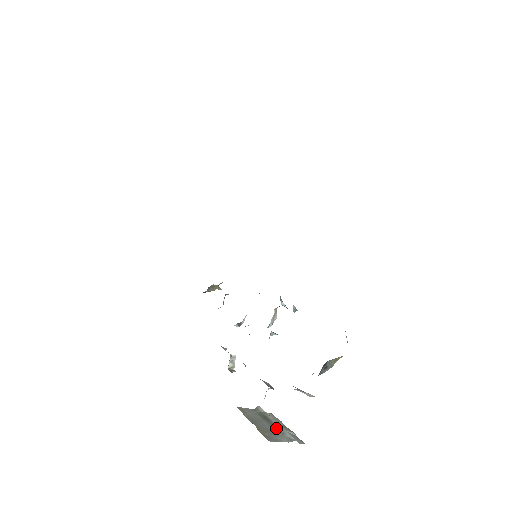
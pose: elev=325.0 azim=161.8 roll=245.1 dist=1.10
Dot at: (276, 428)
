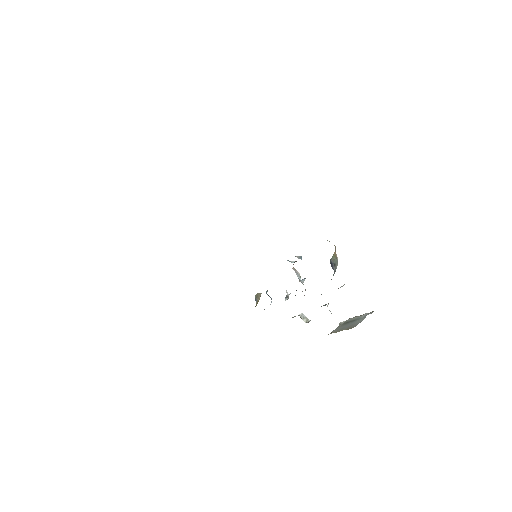
Dot at: (355, 321)
